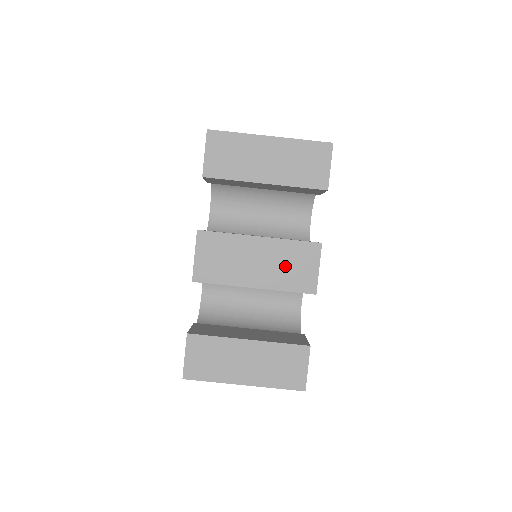
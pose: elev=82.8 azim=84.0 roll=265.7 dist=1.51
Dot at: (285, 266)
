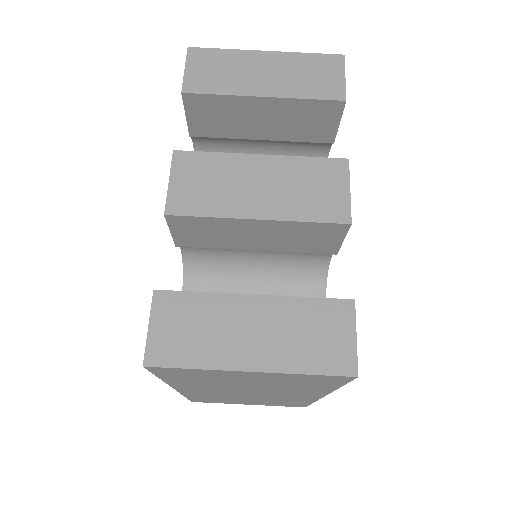
Dot at: (300, 189)
